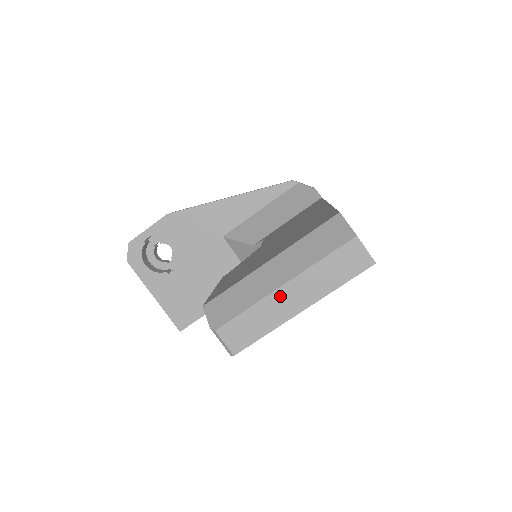
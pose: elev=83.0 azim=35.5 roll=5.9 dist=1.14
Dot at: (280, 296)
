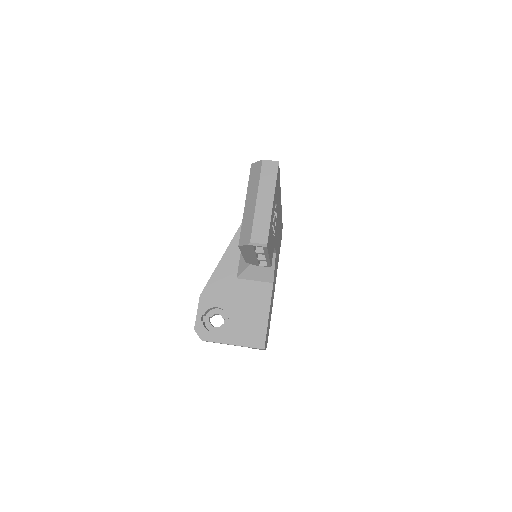
Dot at: (260, 205)
